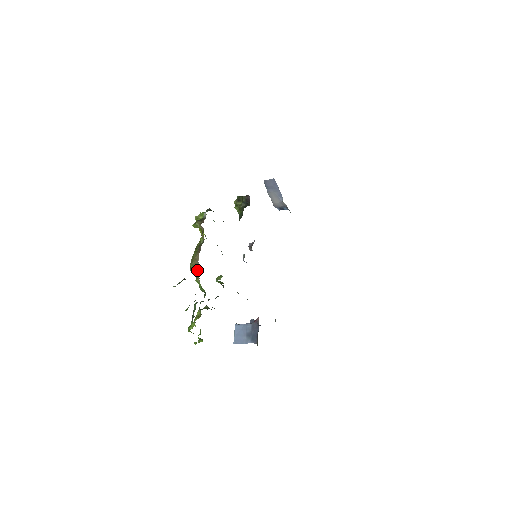
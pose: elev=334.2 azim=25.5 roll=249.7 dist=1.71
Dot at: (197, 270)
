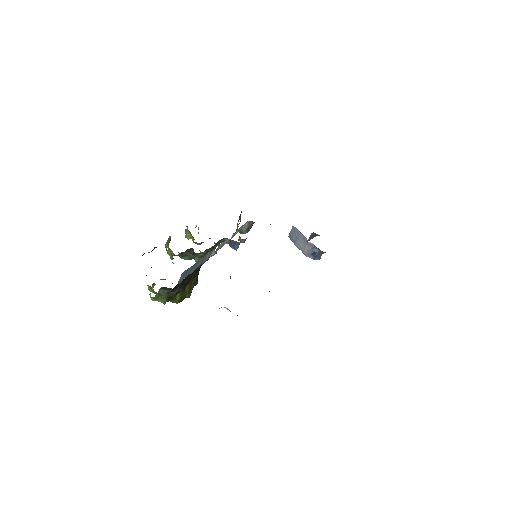
Dot at: occluded
